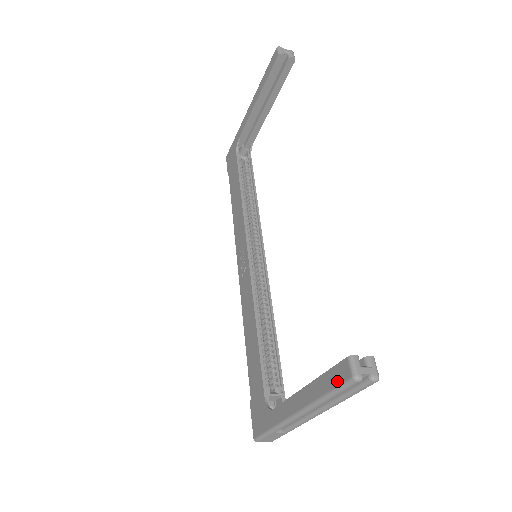
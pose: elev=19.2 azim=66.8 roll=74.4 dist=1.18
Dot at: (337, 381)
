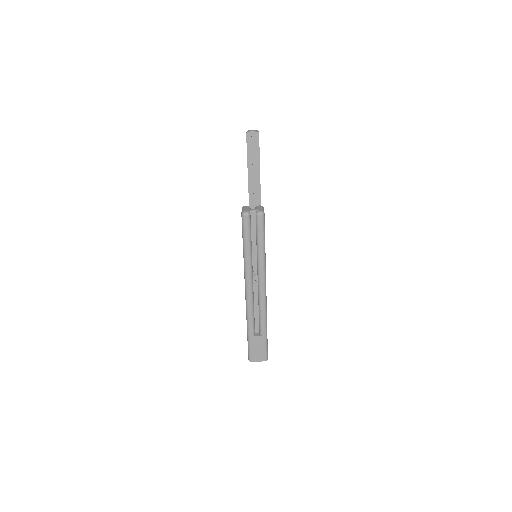
Dot at: (242, 230)
